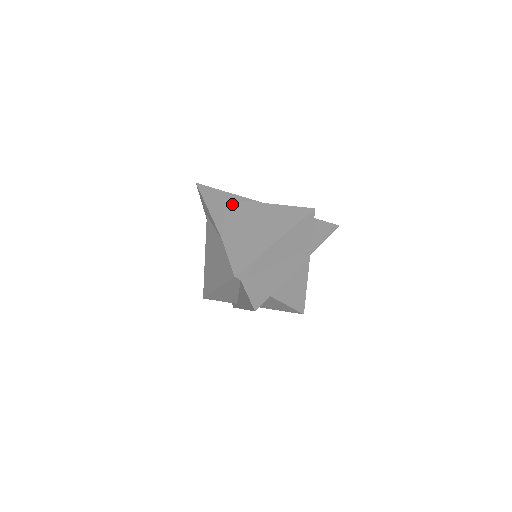
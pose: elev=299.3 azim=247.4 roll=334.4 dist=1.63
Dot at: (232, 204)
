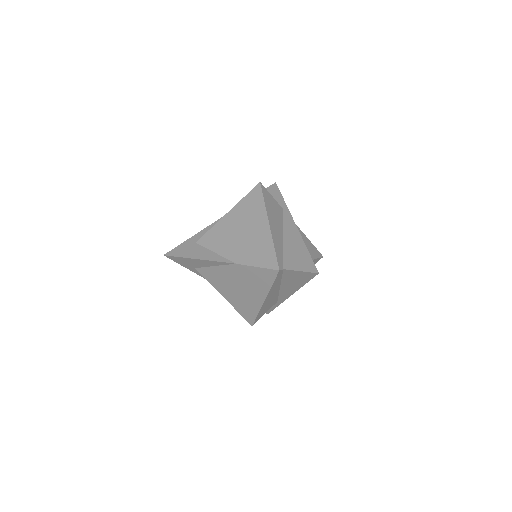
Dot at: (206, 240)
